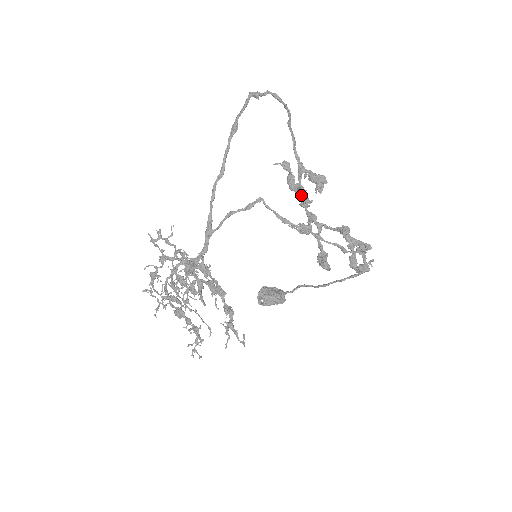
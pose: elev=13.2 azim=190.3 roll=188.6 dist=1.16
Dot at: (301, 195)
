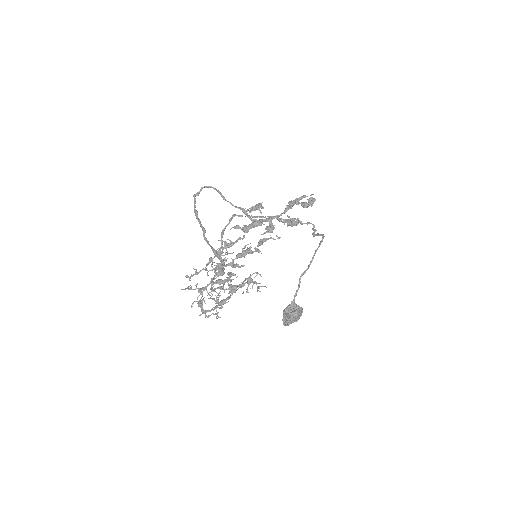
Dot at: (255, 222)
